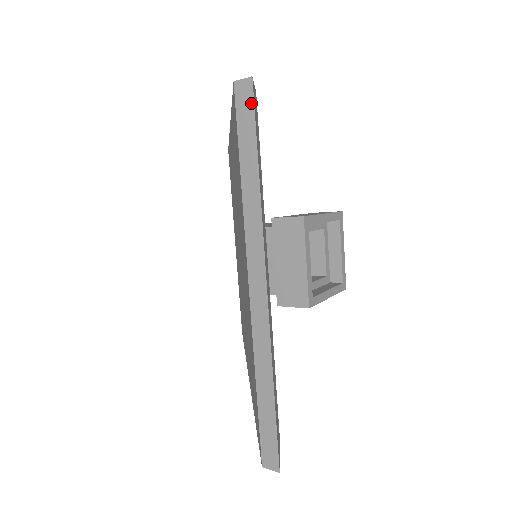
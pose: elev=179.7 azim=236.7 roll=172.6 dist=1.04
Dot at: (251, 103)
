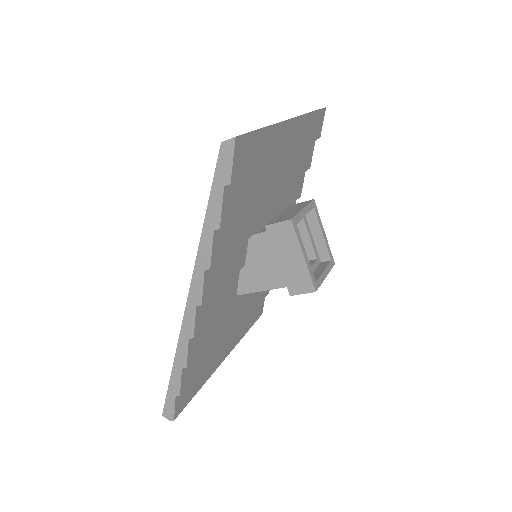
Dot at: (321, 109)
